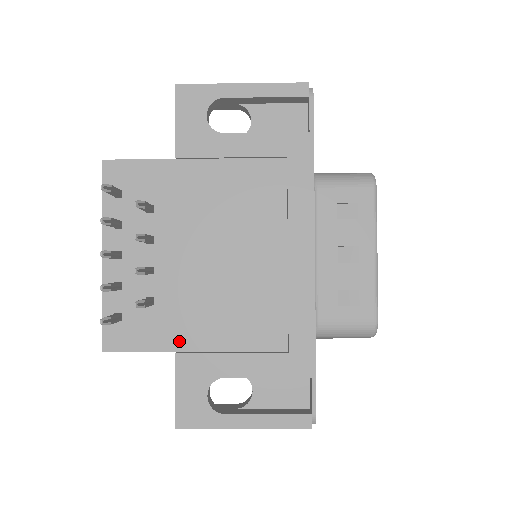
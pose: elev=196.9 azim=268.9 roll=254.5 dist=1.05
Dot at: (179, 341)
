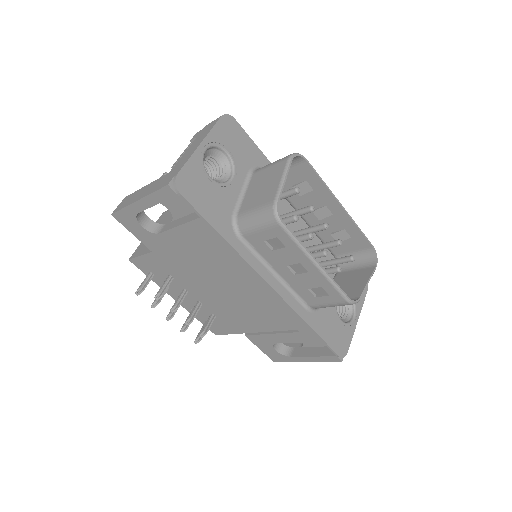
Dot at: (242, 329)
